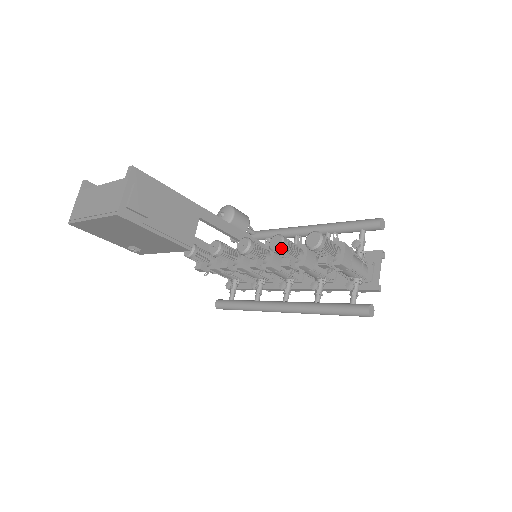
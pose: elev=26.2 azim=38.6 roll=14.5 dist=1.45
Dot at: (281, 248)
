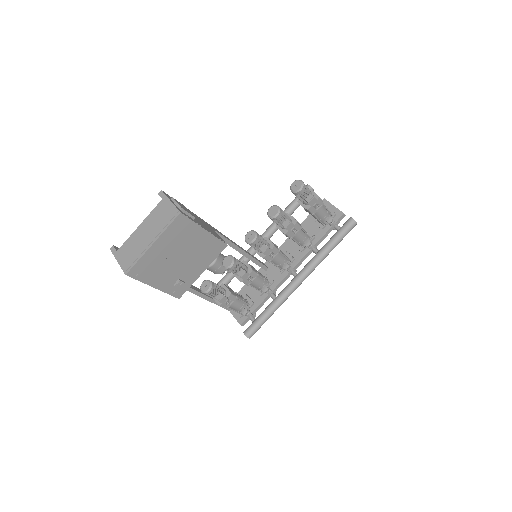
Dot at: (280, 210)
